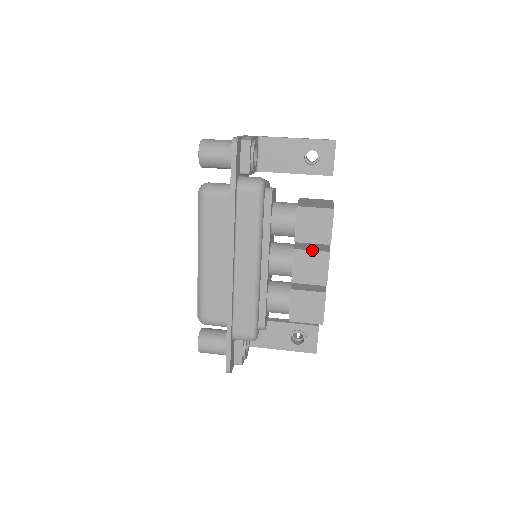
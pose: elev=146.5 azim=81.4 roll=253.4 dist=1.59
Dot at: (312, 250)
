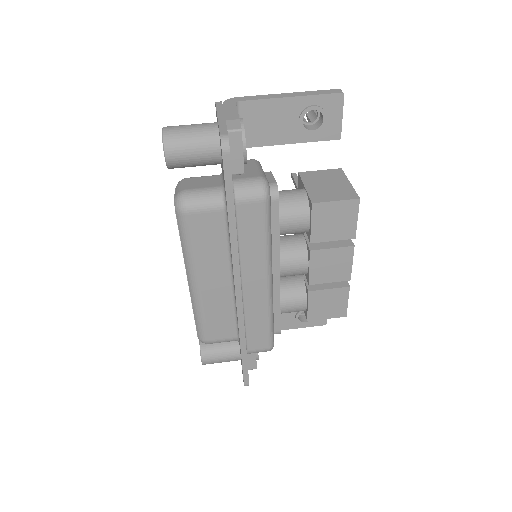
Dot at: (333, 248)
